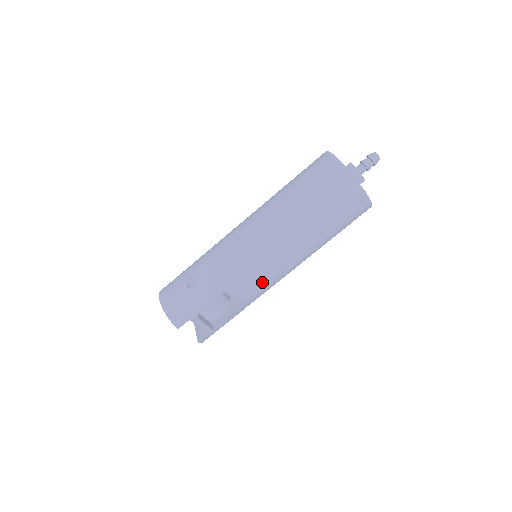
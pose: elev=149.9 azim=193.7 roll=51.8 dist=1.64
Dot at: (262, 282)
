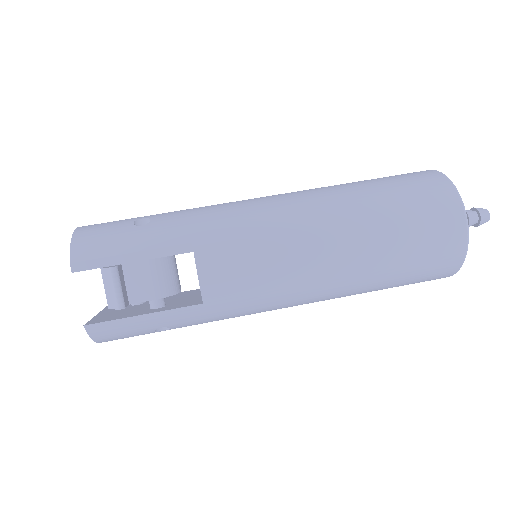
Dot at: (251, 274)
